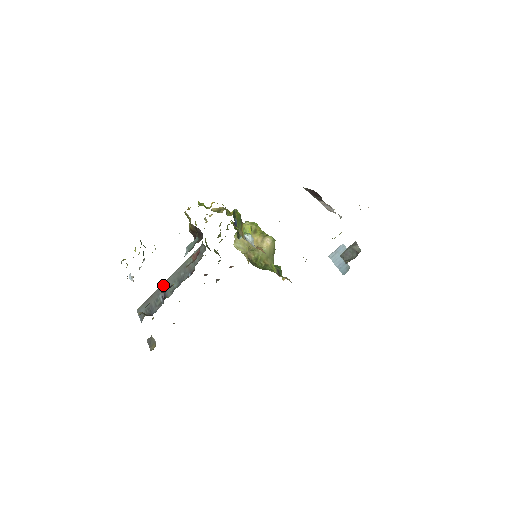
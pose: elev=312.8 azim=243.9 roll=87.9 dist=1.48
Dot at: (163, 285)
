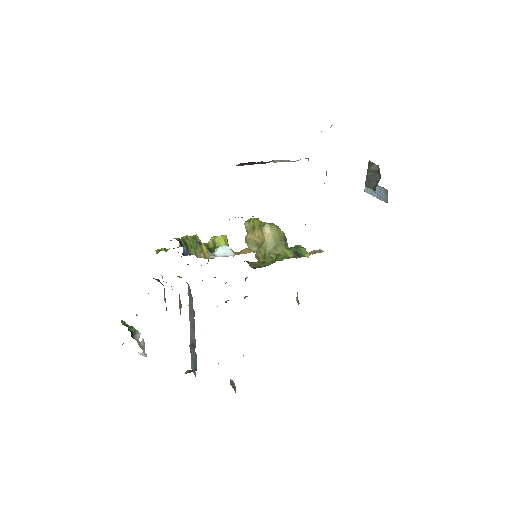
Dot at: (190, 337)
